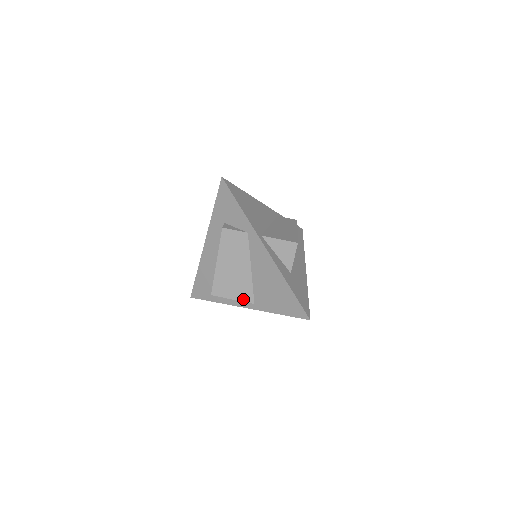
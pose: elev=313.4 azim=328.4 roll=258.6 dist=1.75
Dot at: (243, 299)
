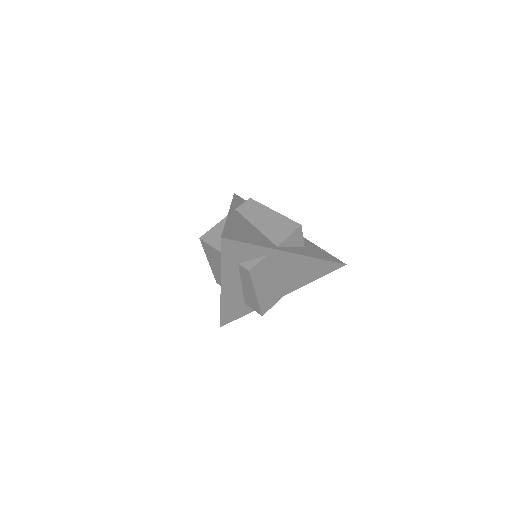
Dot at: (283, 295)
